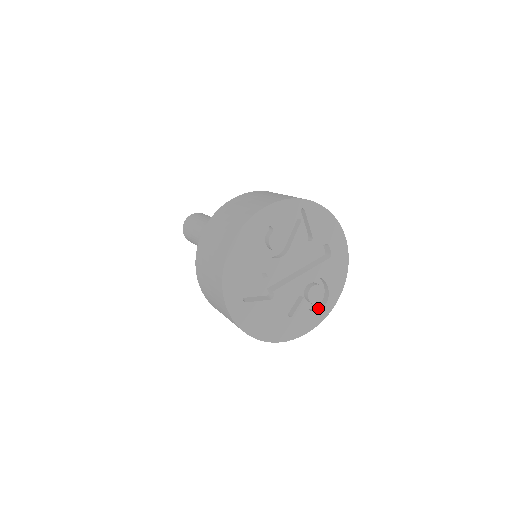
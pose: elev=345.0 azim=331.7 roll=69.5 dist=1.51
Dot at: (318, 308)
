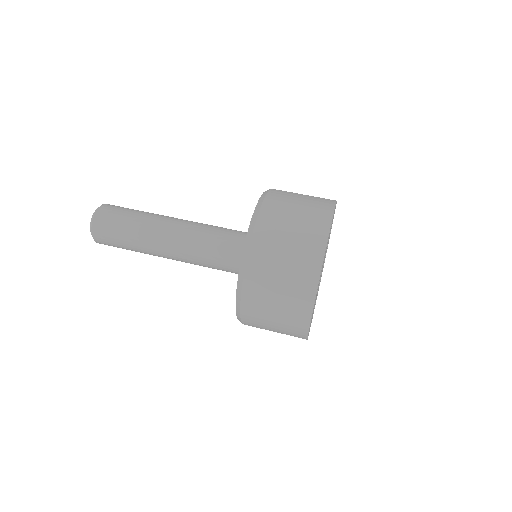
Dot at: occluded
